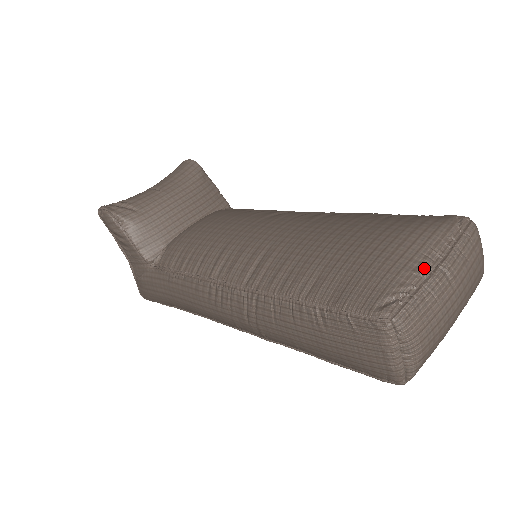
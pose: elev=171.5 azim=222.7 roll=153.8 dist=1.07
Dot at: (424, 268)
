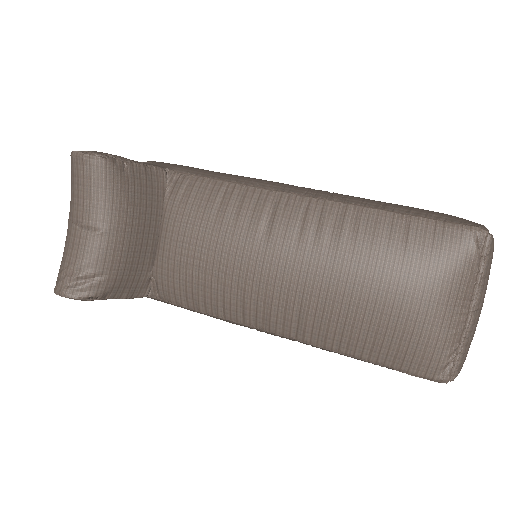
Dot at: (463, 322)
